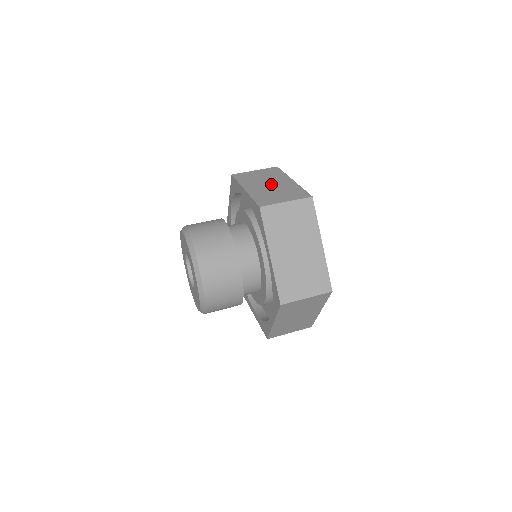
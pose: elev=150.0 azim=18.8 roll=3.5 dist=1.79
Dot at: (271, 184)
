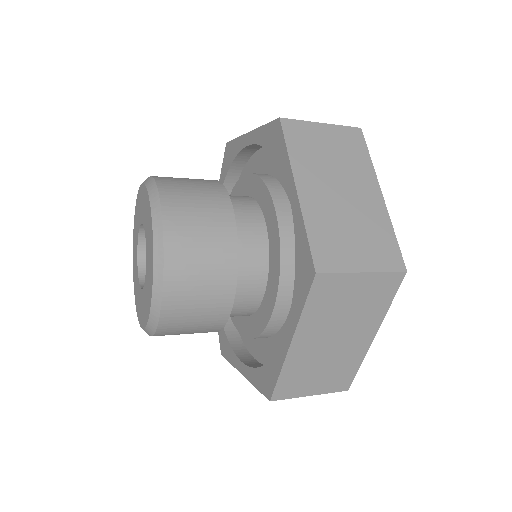
Dot at: occluded
